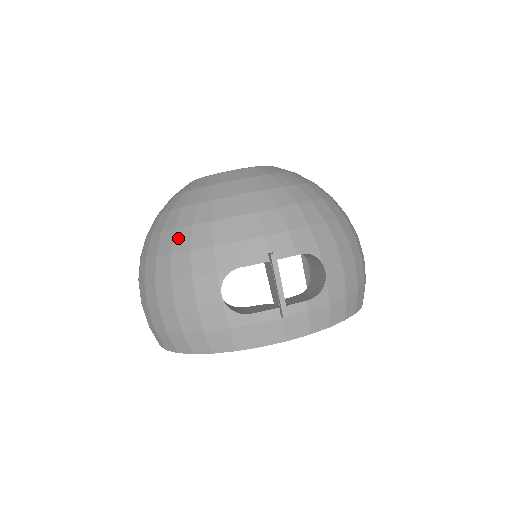
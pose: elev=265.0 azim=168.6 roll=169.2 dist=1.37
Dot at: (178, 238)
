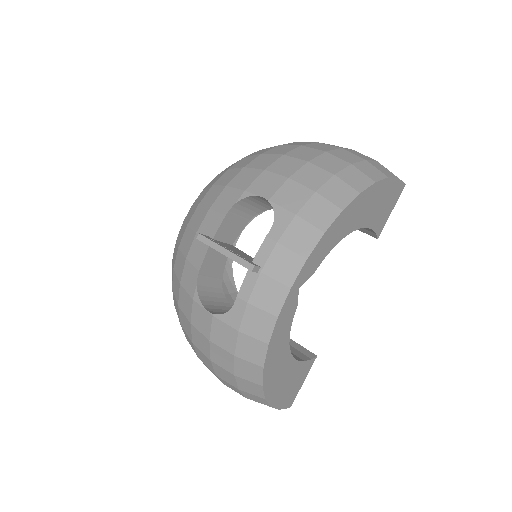
Dot at: (176, 308)
